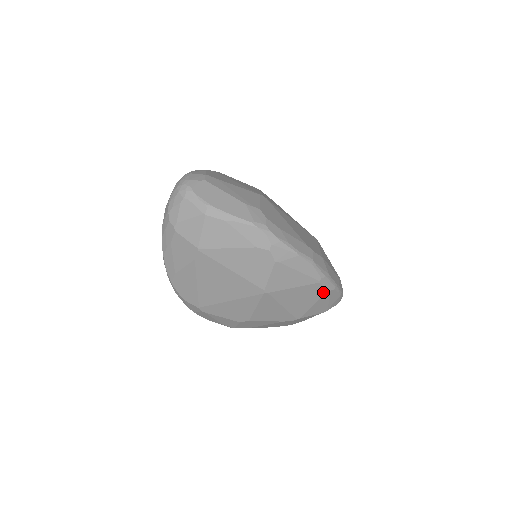
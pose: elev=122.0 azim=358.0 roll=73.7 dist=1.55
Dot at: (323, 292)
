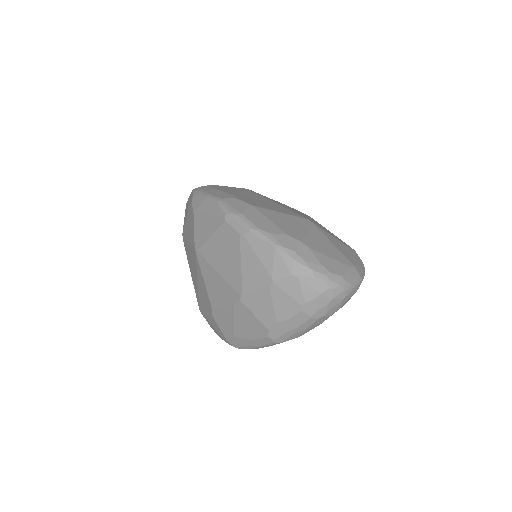
Dot at: (238, 237)
